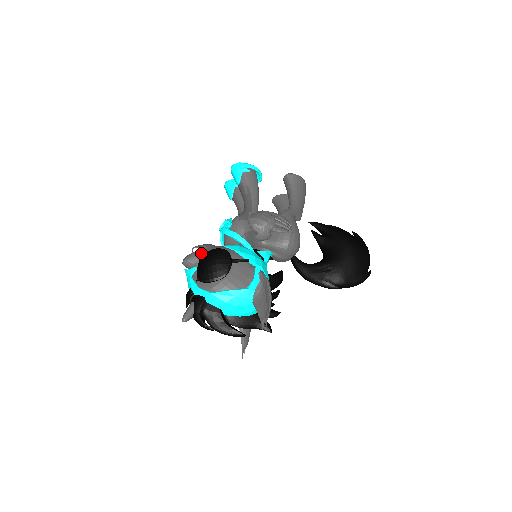
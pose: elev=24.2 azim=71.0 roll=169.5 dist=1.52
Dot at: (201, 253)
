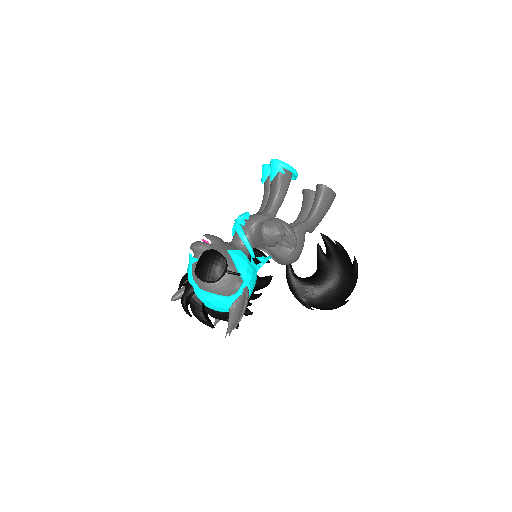
Dot at: (207, 247)
